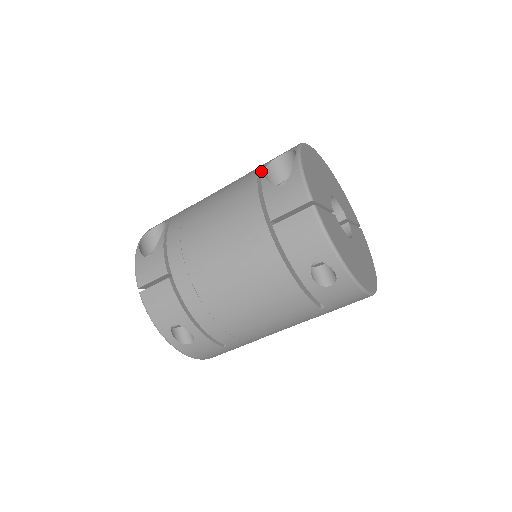
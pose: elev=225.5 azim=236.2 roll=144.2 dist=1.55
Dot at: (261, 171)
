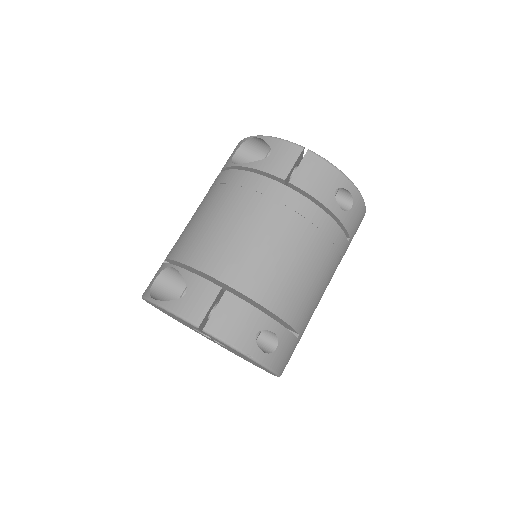
Dot at: occluded
